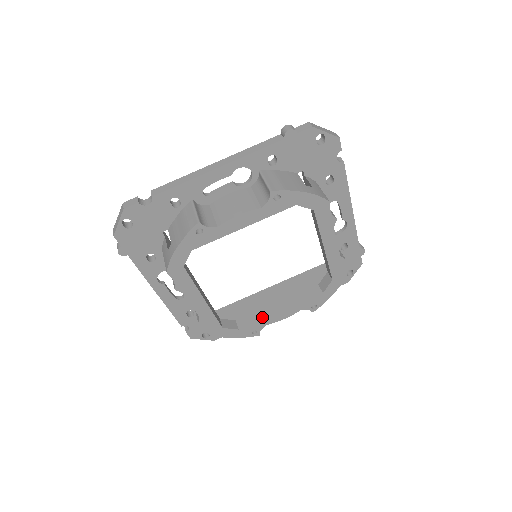
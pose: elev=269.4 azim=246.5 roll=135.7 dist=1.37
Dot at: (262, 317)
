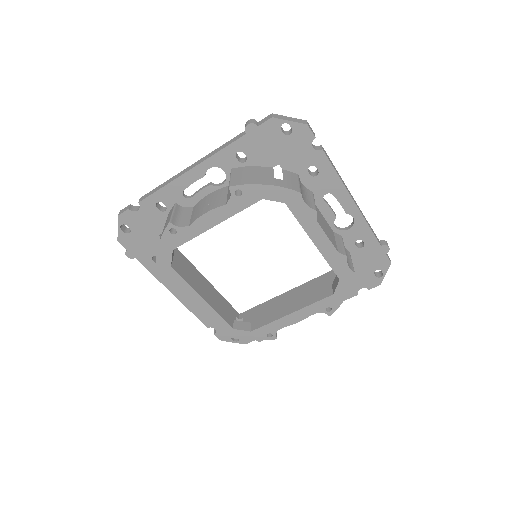
Dot at: (273, 319)
